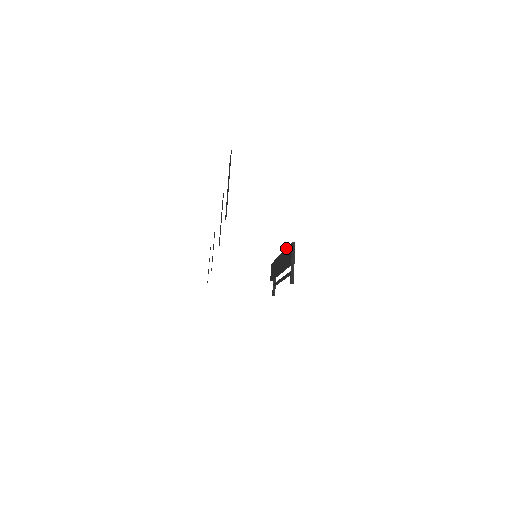
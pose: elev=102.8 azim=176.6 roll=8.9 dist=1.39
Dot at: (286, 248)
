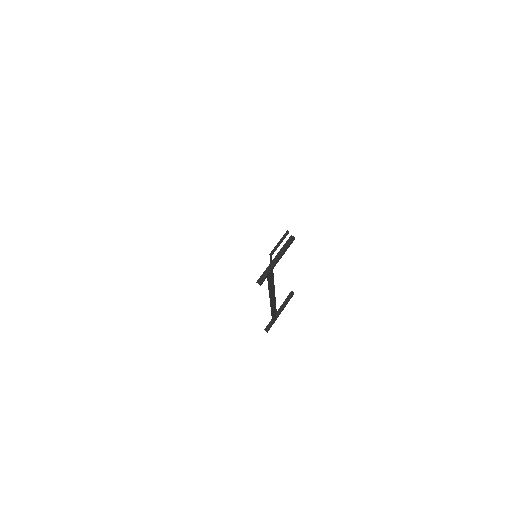
Dot at: occluded
